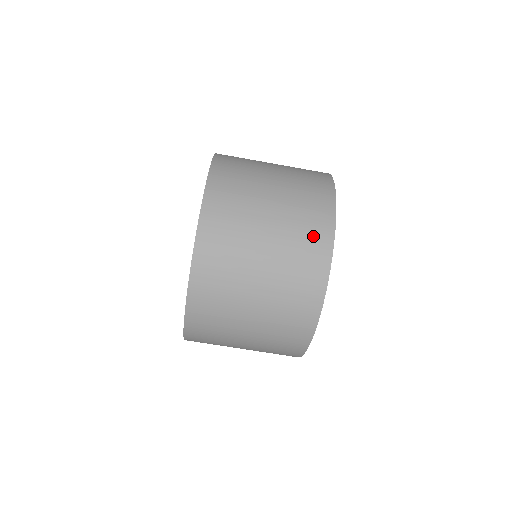
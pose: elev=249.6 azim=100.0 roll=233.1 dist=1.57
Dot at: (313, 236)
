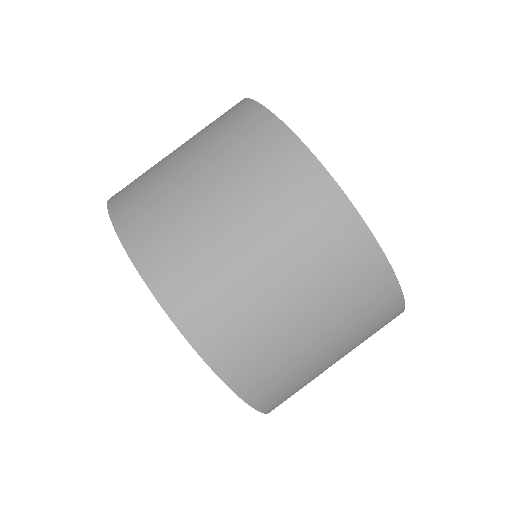
Dot at: (295, 186)
